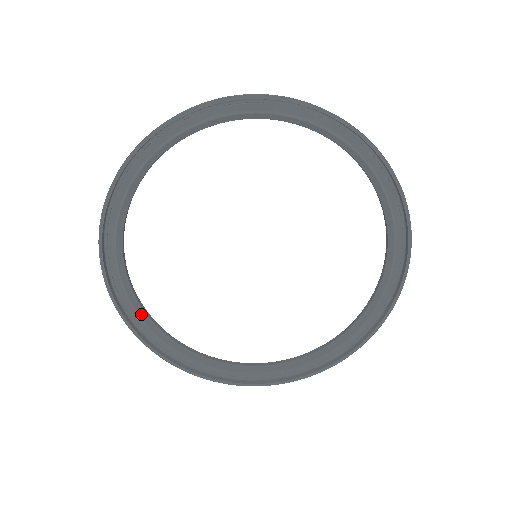
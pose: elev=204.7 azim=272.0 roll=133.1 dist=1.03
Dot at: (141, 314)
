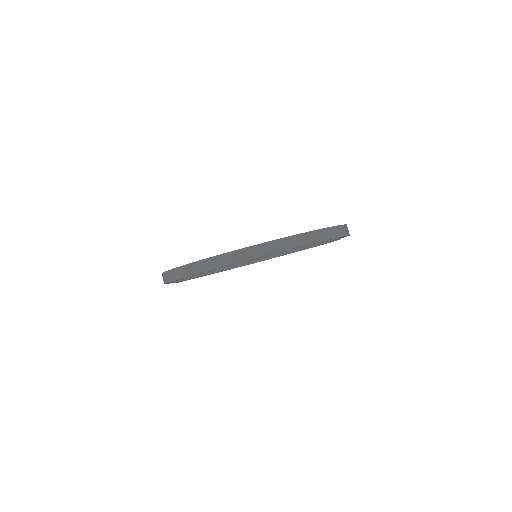
Dot at: occluded
